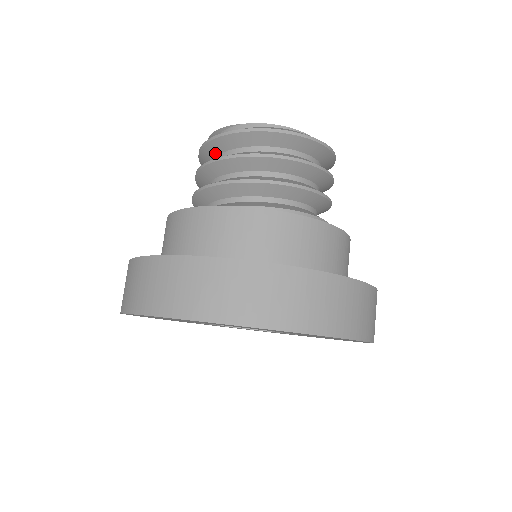
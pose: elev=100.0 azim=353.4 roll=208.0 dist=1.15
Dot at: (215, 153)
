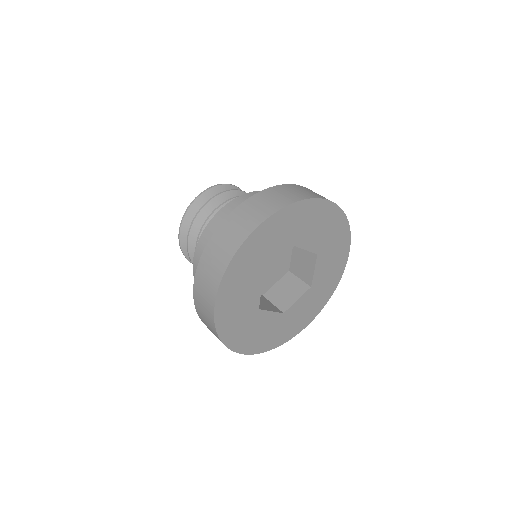
Dot at: occluded
